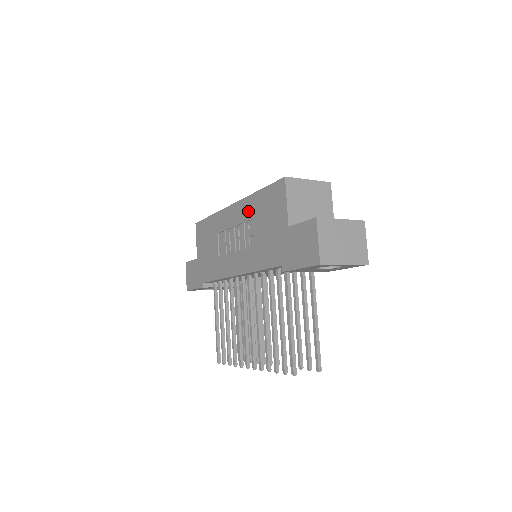
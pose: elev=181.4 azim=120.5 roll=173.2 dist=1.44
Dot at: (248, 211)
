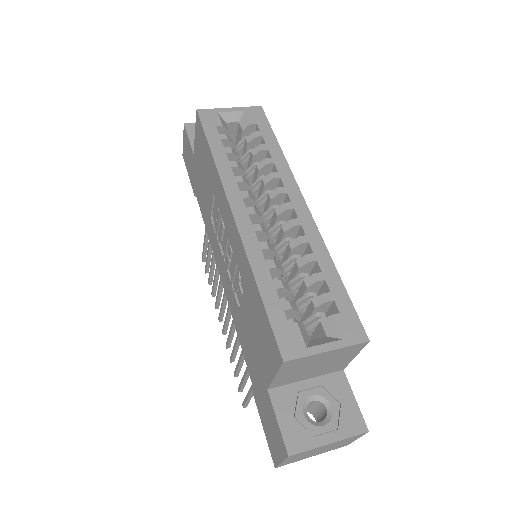
Dot at: (243, 270)
